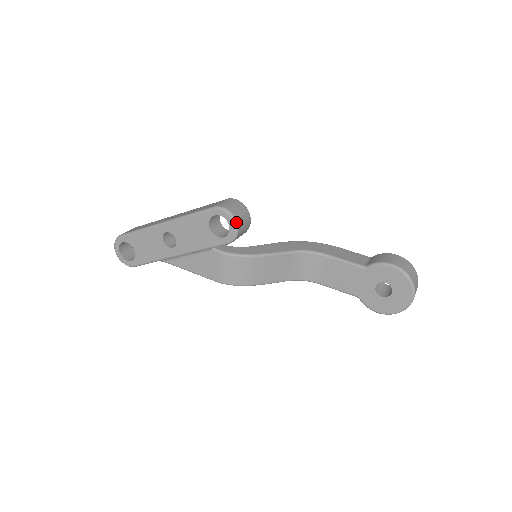
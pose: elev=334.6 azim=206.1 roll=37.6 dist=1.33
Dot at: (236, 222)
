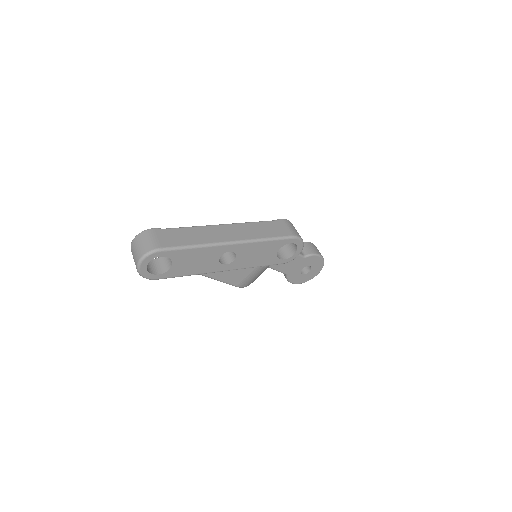
Dot at: (302, 249)
